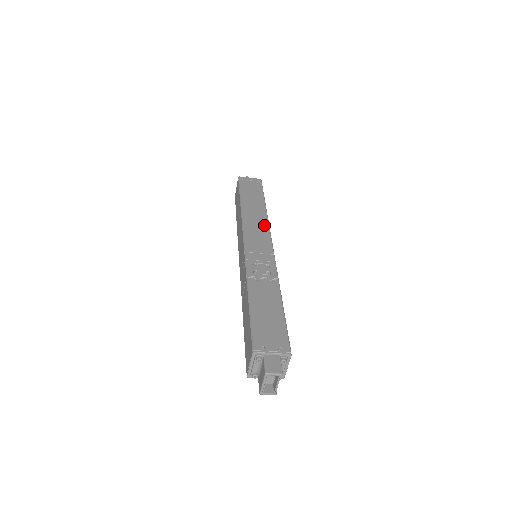
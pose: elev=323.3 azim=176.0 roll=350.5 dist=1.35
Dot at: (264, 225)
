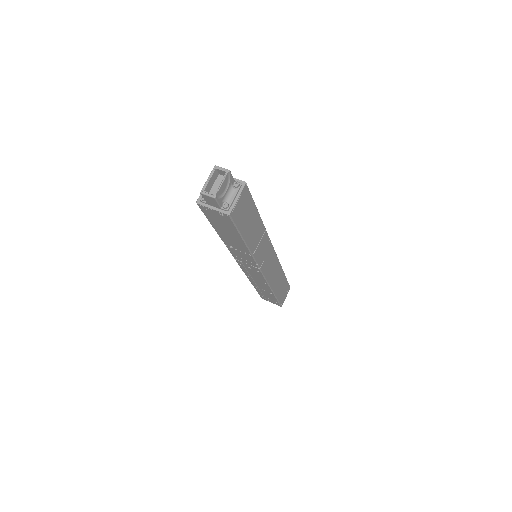
Dot at: occluded
